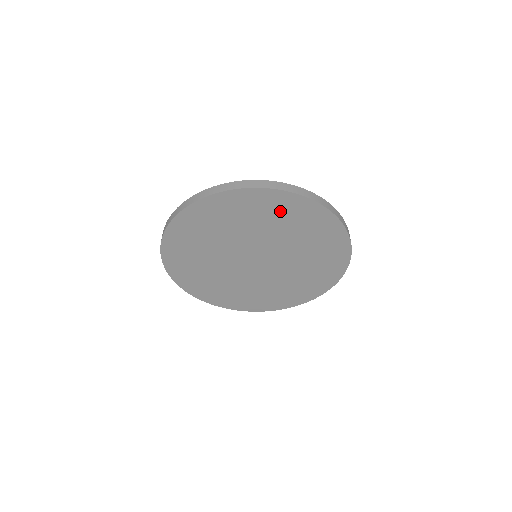
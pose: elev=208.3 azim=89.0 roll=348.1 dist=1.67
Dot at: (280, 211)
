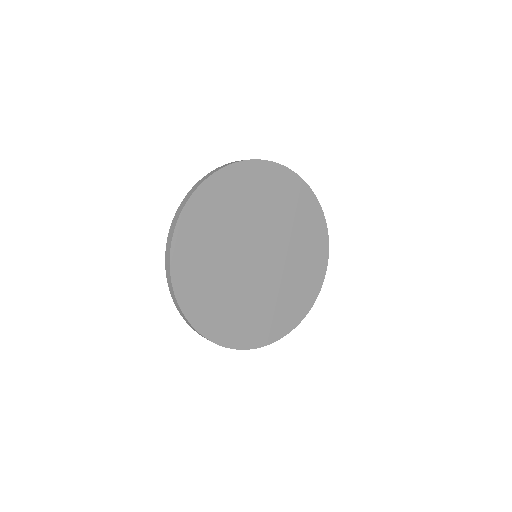
Dot at: (304, 214)
